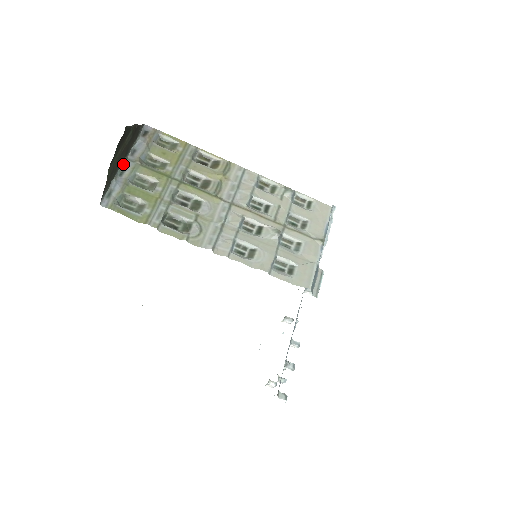
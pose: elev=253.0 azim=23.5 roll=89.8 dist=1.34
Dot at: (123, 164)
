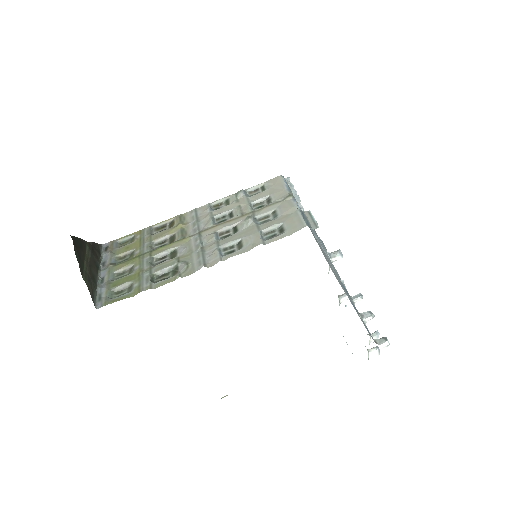
Dot at: (100, 275)
